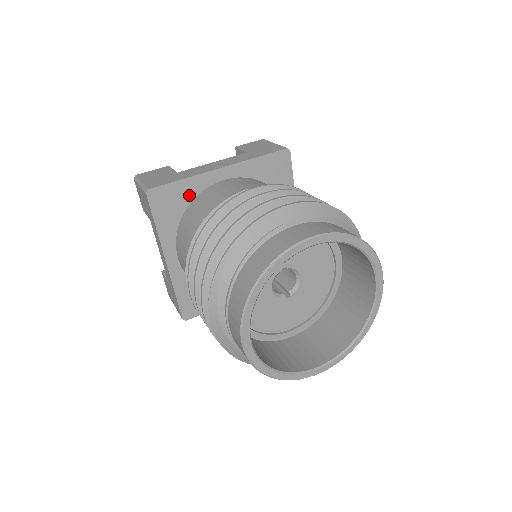
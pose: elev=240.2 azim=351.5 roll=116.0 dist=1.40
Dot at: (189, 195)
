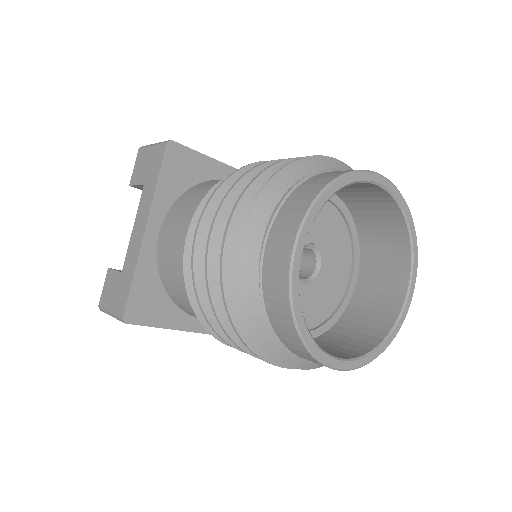
Dot at: (202, 174)
